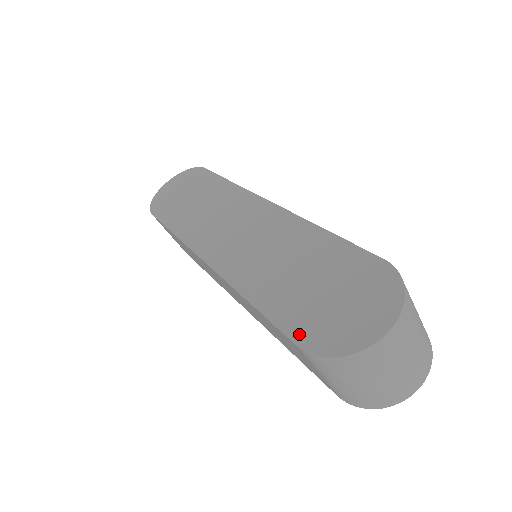
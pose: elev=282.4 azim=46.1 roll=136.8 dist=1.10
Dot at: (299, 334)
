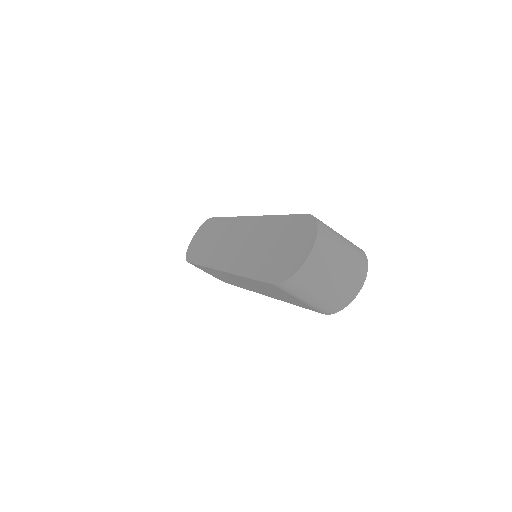
Dot at: (272, 278)
